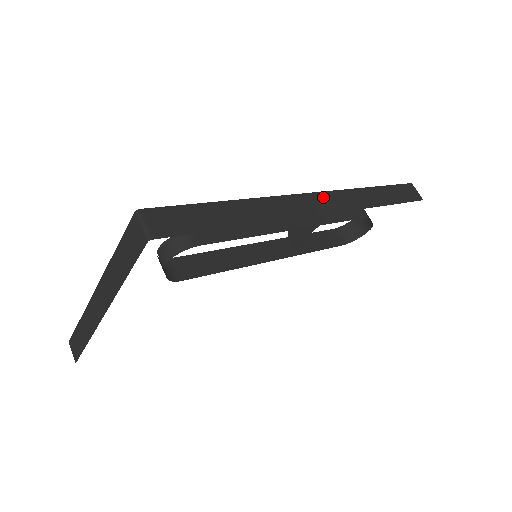
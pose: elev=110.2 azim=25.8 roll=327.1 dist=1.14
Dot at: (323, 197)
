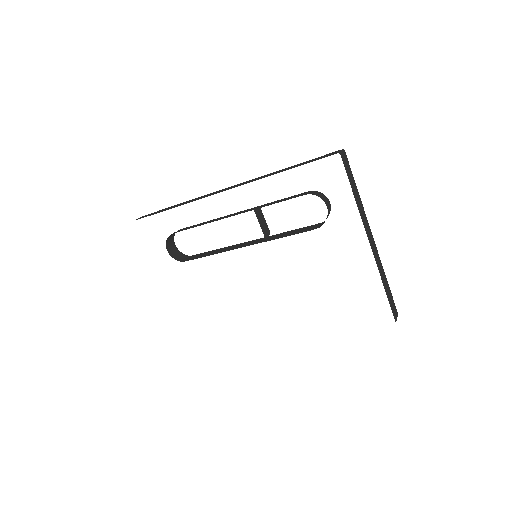
Dot at: (233, 186)
